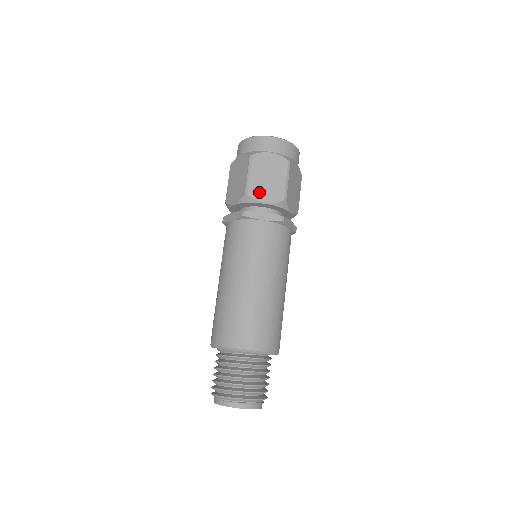
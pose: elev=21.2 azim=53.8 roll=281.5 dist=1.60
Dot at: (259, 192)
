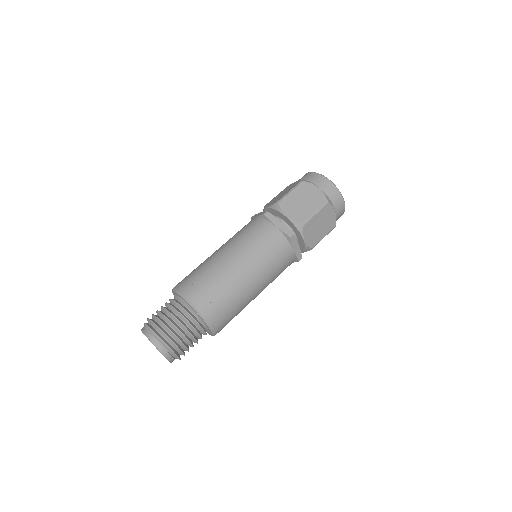
Dot at: (309, 230)
